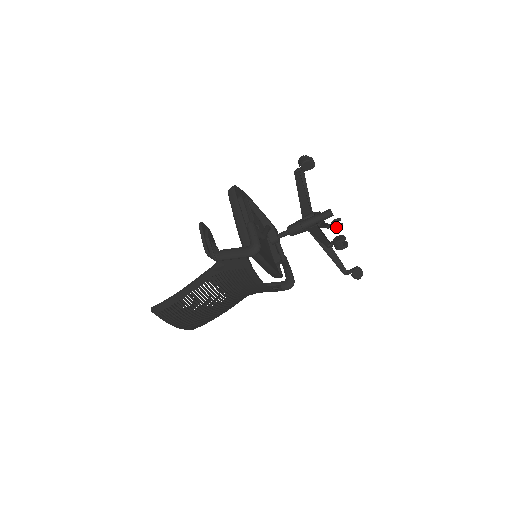
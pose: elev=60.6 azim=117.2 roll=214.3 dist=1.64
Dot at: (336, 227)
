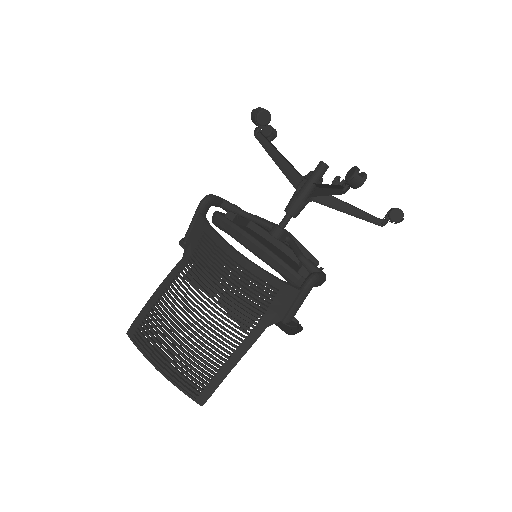
Dot at: (390, 215)
